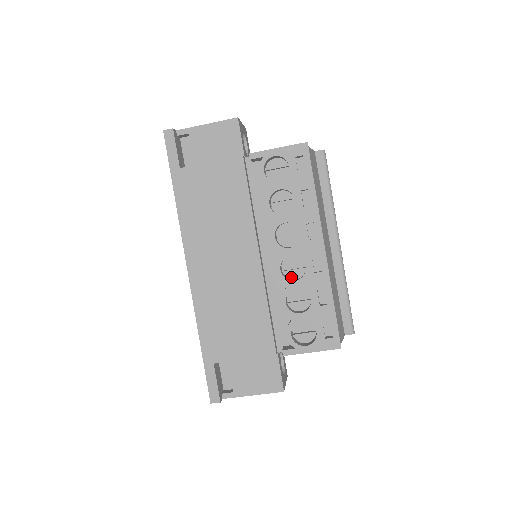
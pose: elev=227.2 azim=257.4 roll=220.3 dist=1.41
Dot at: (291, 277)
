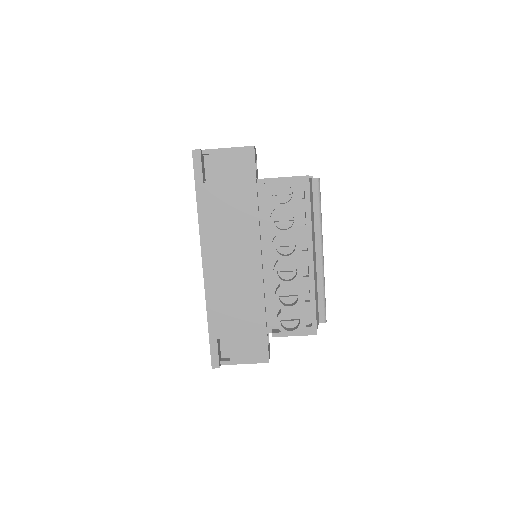
Dot at: (284, 277)
